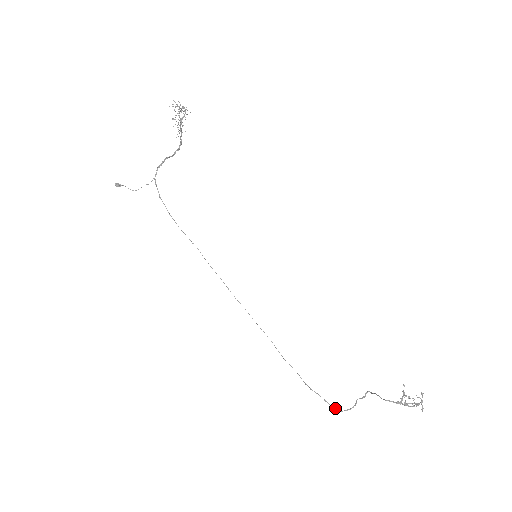
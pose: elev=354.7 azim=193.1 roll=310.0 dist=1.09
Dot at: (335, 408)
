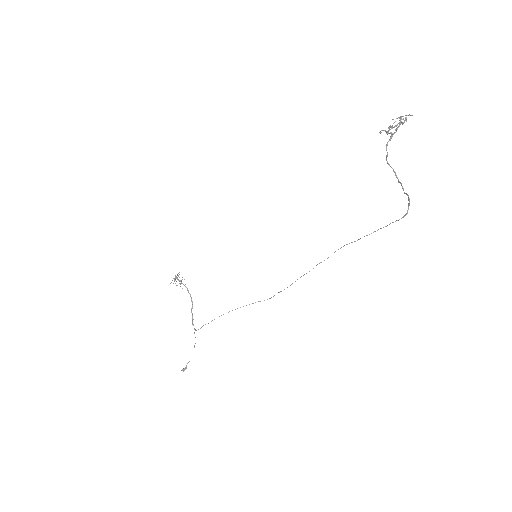
Dot at: (402, 217)
